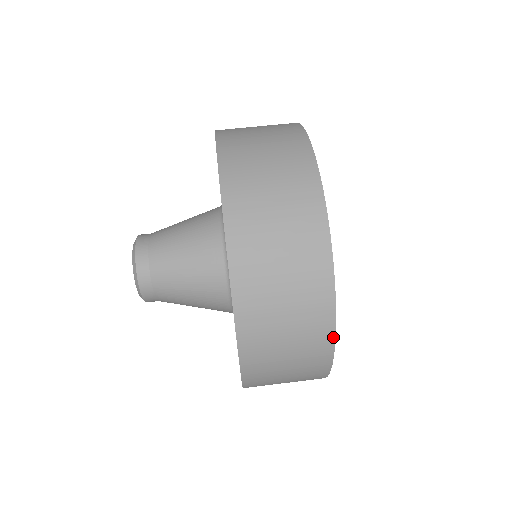
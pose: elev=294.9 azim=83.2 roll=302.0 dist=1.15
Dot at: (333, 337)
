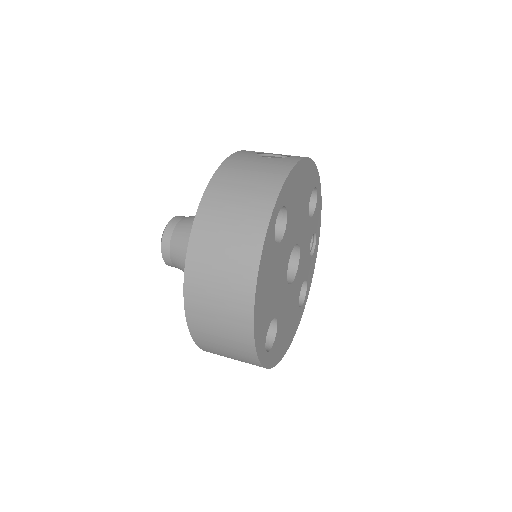
Dot at: (254, 348)
